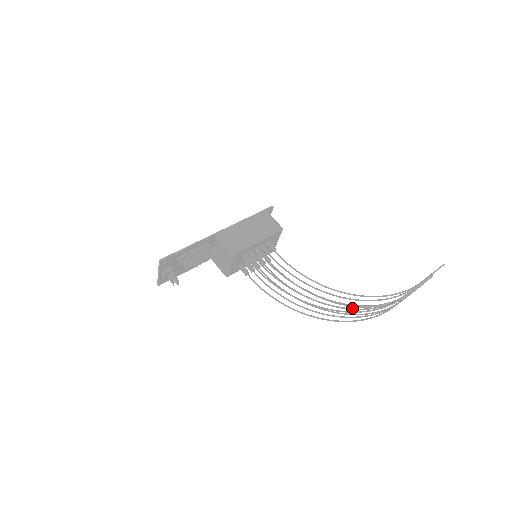
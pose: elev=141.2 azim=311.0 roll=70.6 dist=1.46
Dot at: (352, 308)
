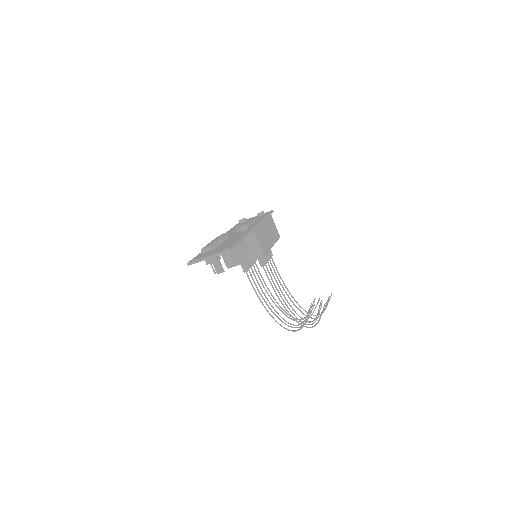
Dot at: (305, 323)
